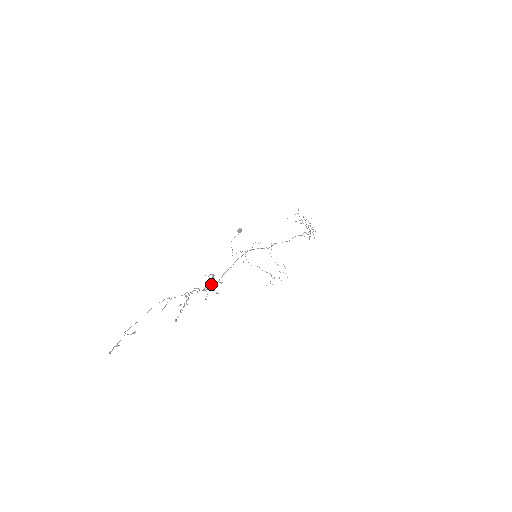
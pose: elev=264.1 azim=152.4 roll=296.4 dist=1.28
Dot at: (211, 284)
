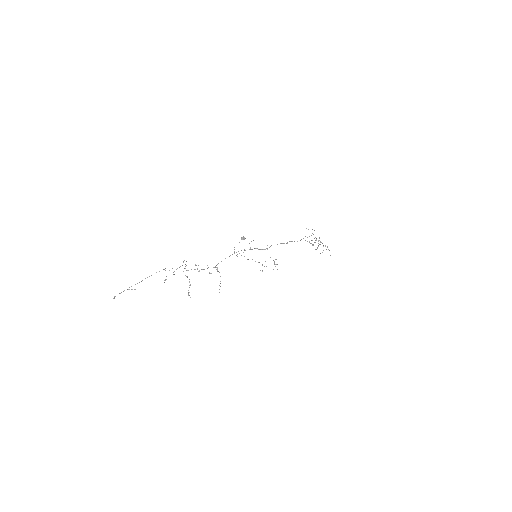
Dot at: (207, 268)
